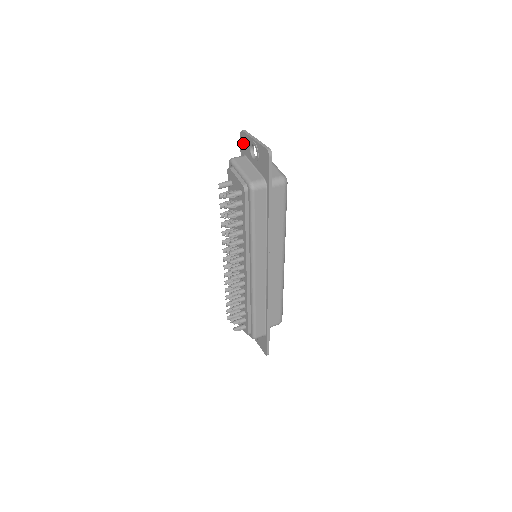
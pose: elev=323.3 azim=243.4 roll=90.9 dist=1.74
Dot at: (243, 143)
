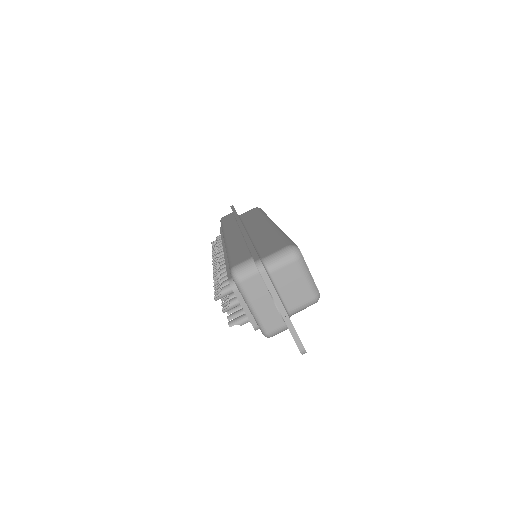
Dot at: occluded
